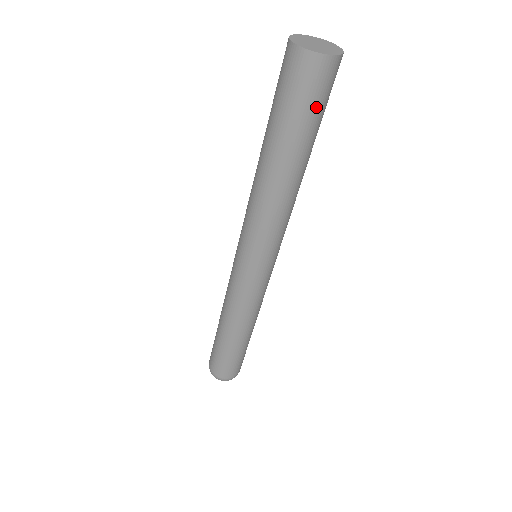
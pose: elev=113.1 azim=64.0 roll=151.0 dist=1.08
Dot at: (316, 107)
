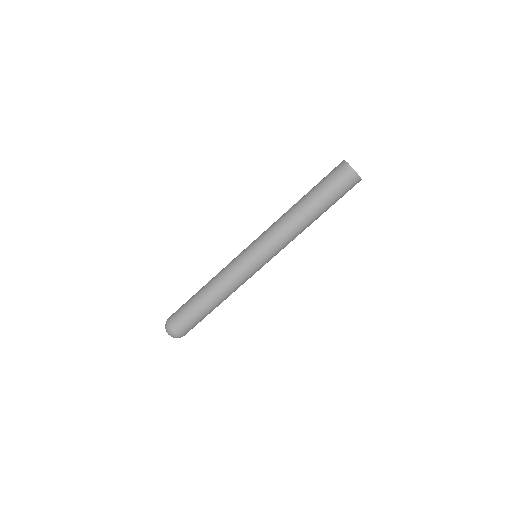
Dot at: (339, 191)
